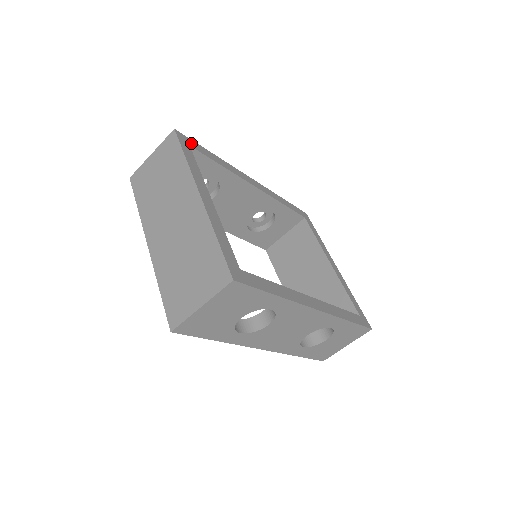
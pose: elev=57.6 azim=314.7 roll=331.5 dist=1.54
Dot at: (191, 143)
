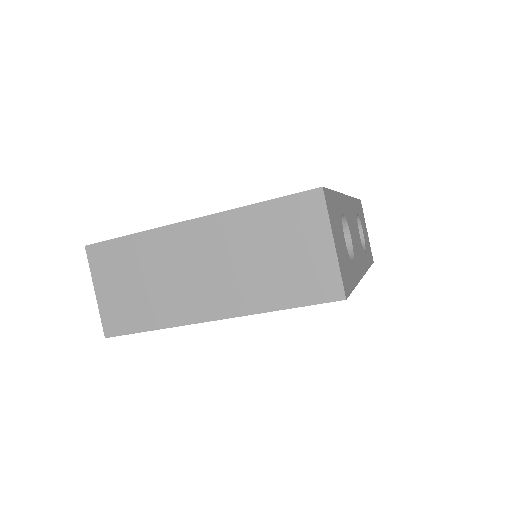
Dot at: occluded
